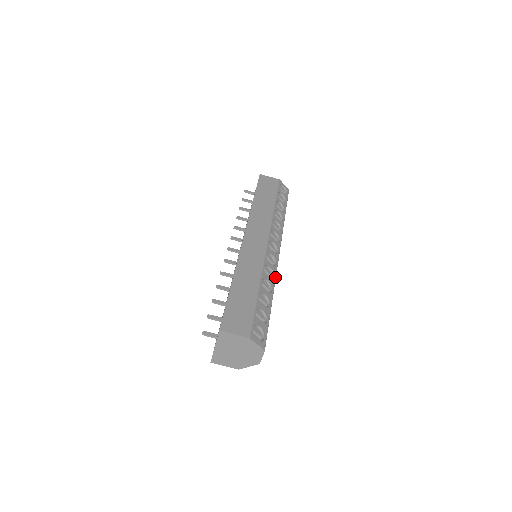
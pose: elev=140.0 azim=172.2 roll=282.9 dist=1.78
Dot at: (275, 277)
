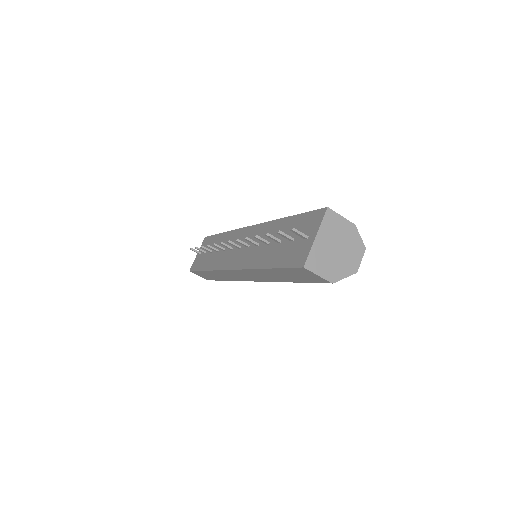
Dot at: occluded
